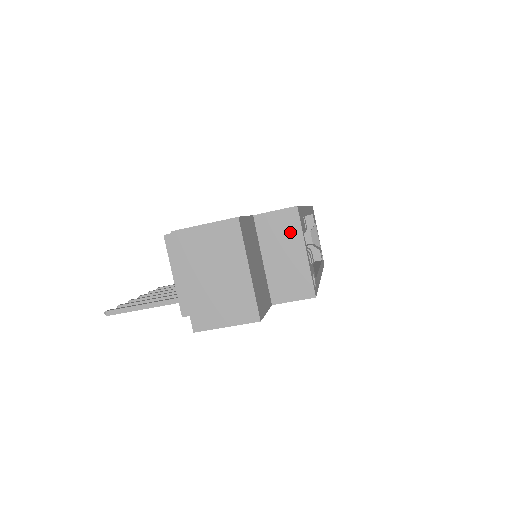
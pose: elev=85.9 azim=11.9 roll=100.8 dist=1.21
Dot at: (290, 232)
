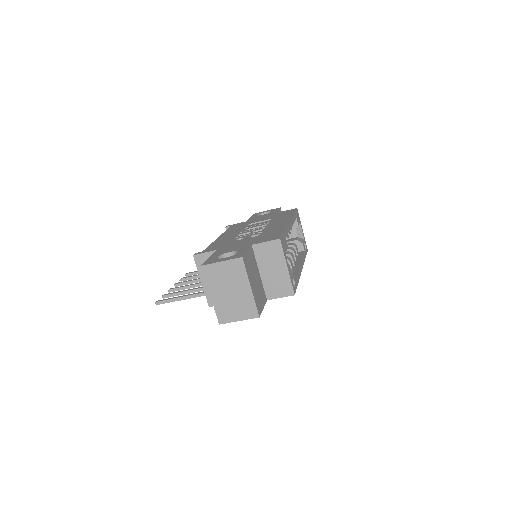
Dot at: (276, 255)
